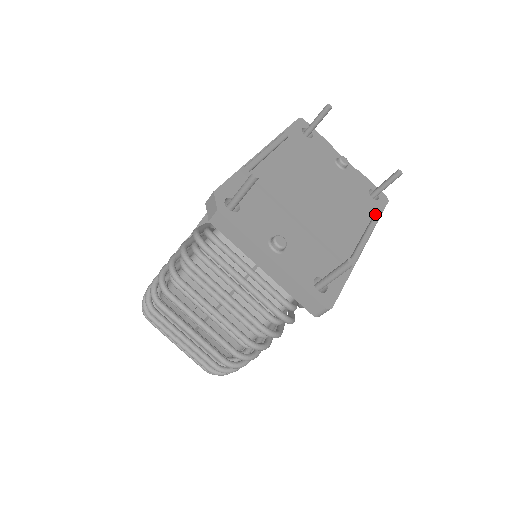
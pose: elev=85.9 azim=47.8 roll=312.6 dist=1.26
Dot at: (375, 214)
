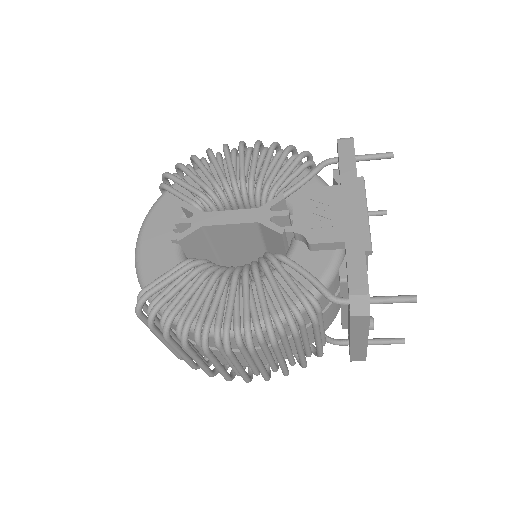
Dot at: occluded
